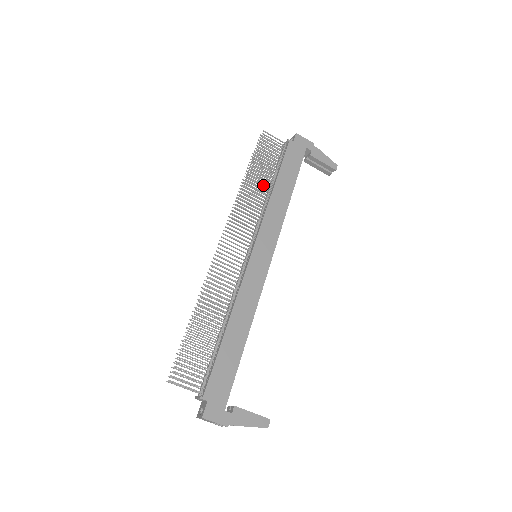
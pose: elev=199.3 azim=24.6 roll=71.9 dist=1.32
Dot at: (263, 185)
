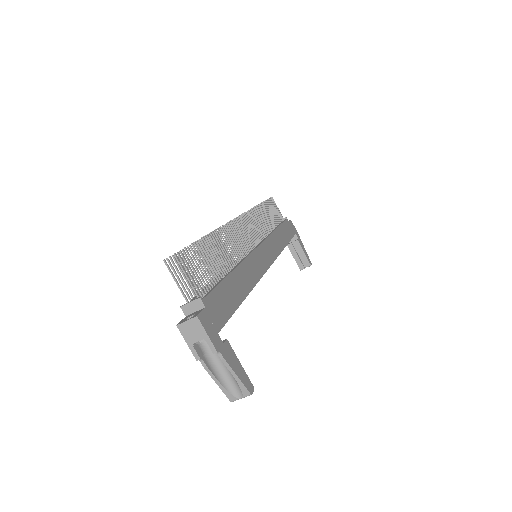
Dot at: (269, 221)
